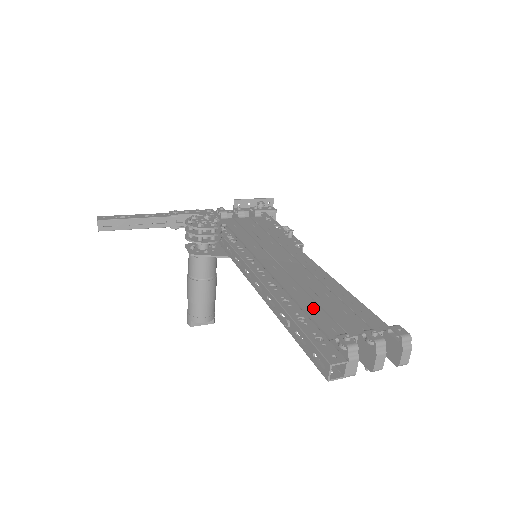
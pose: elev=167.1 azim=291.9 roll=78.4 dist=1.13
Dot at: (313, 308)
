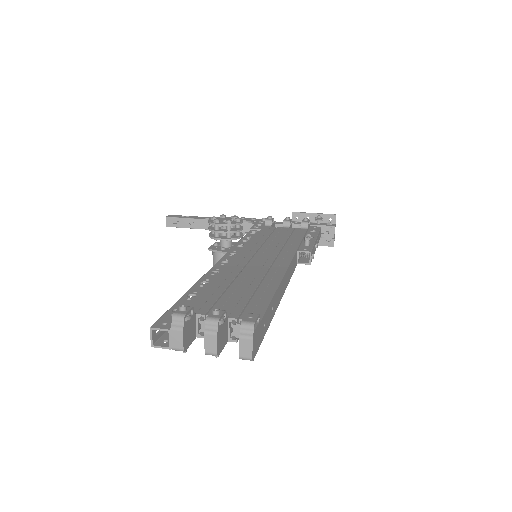
Dot at: (215, 290)
